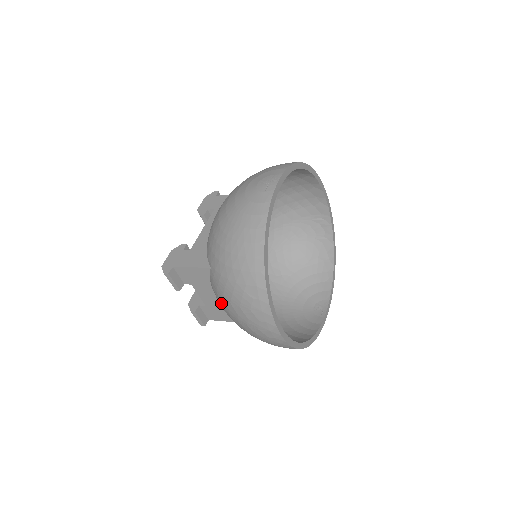
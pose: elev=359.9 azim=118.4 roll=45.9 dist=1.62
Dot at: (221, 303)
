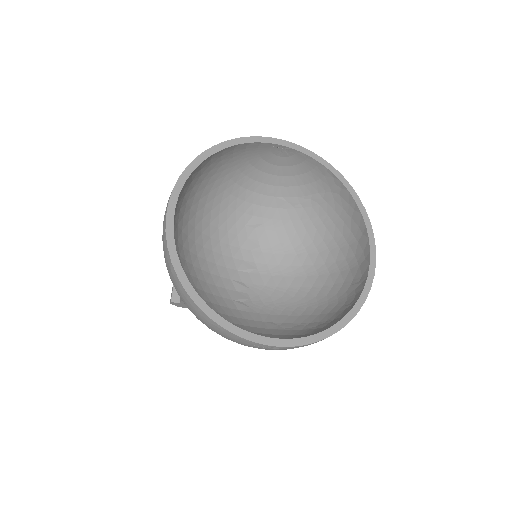
Dot at: occluded
